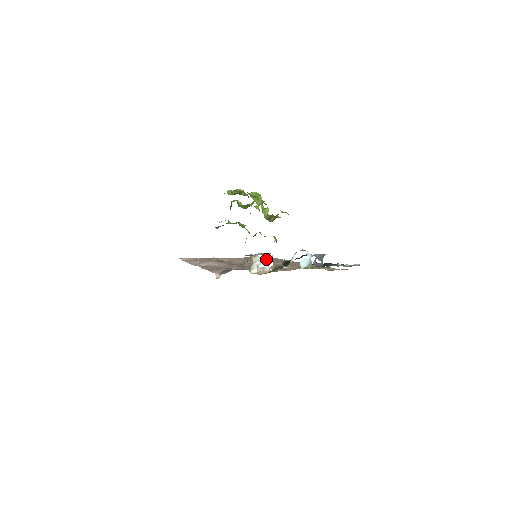
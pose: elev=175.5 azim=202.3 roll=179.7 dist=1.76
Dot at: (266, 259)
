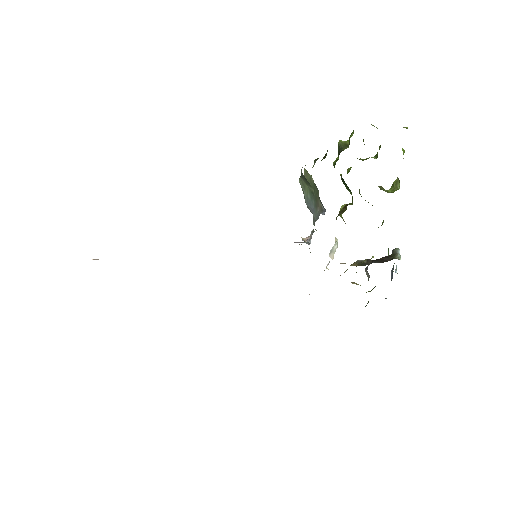
Dot at: occluded
